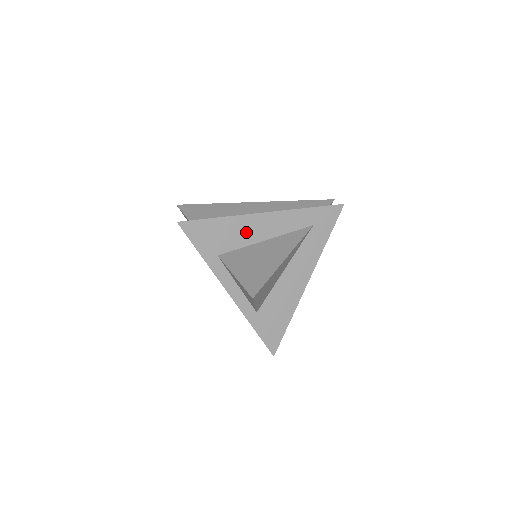
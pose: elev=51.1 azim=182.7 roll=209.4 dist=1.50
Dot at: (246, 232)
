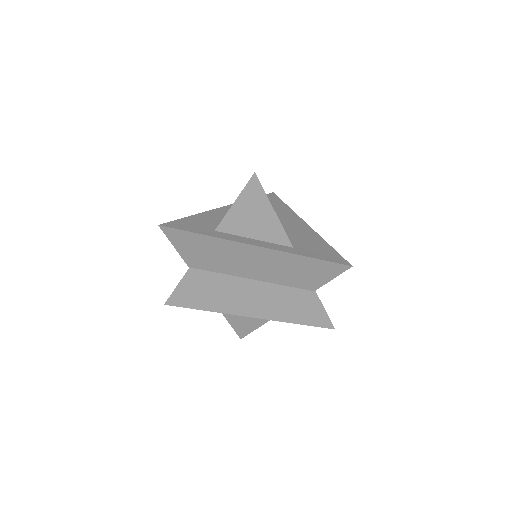
Dot at: (221, 217)
